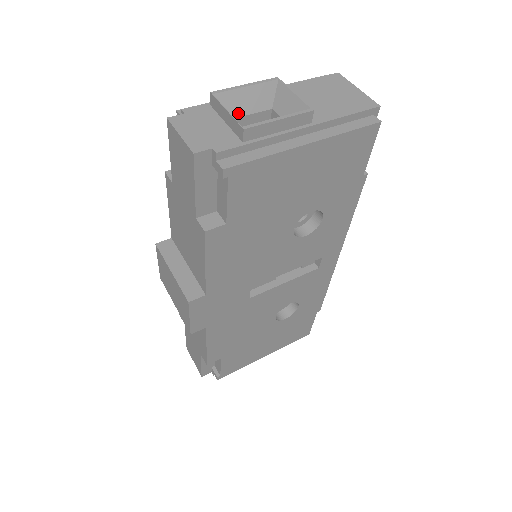
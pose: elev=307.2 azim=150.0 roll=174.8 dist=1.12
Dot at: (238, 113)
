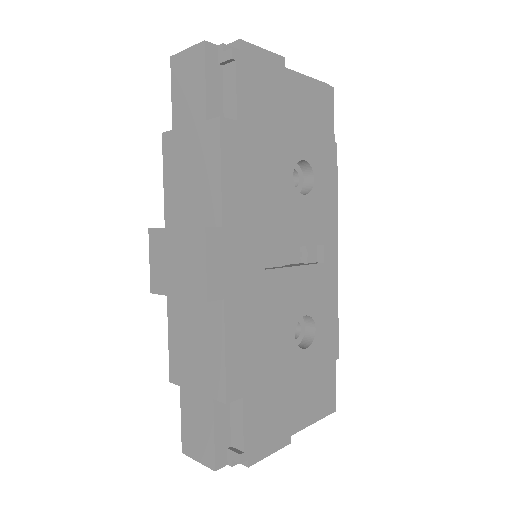
Dot at: occluded
